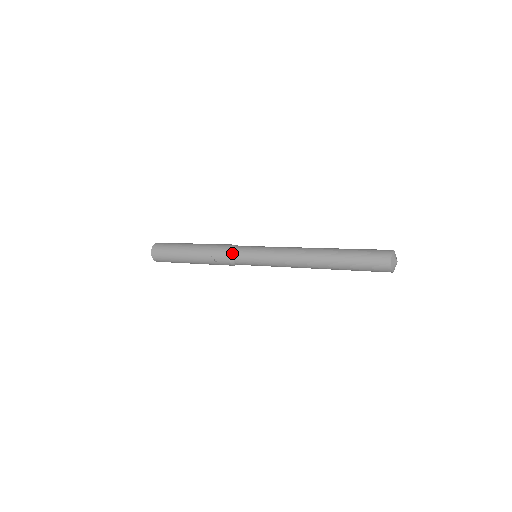
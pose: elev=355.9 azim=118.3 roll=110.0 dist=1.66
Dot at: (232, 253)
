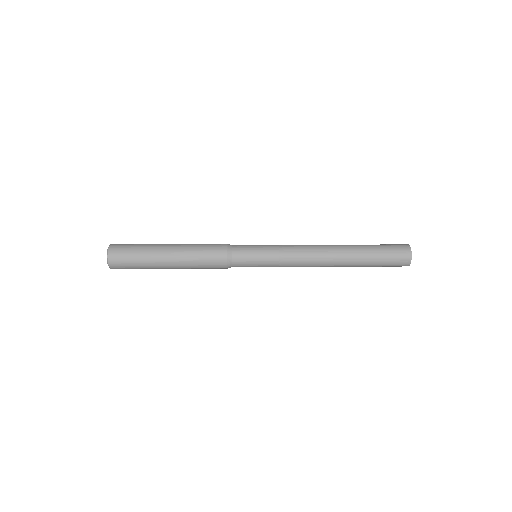
Dot at: occluded
